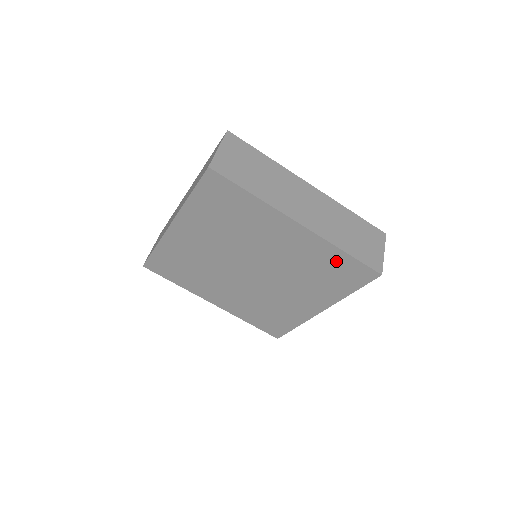
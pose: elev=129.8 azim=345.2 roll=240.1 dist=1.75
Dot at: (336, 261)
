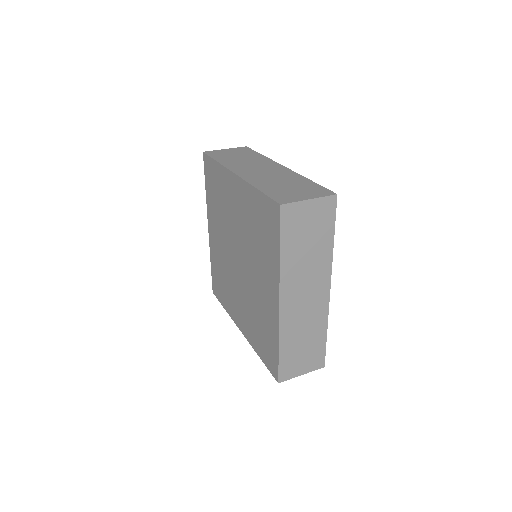
Dot at: (258, 207)
